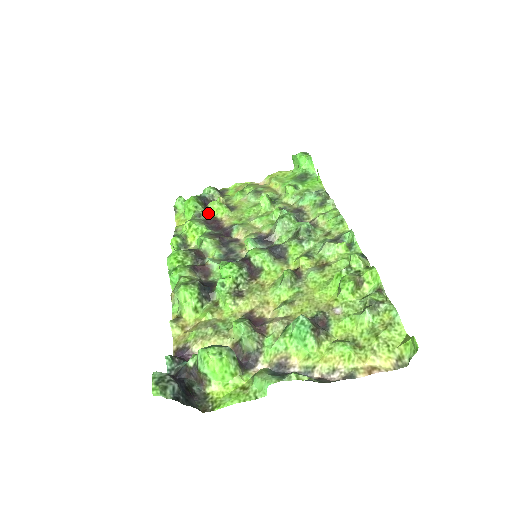
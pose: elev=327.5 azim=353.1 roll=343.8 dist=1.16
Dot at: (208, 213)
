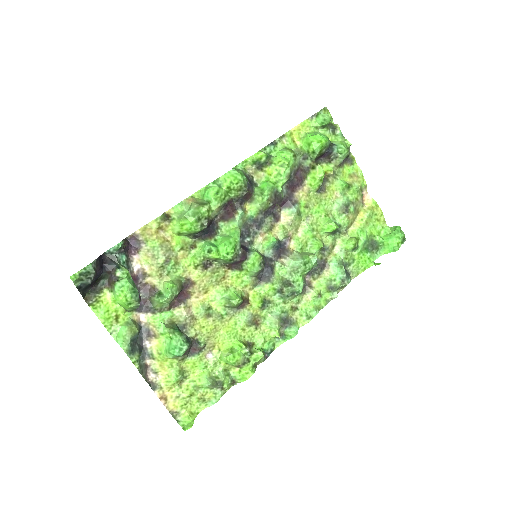
Dot at: (310, 166)
